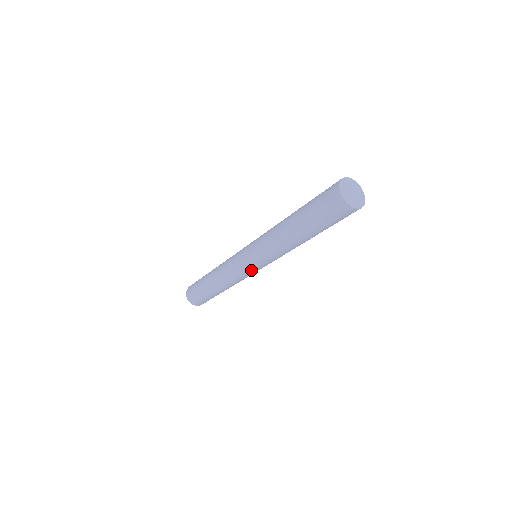
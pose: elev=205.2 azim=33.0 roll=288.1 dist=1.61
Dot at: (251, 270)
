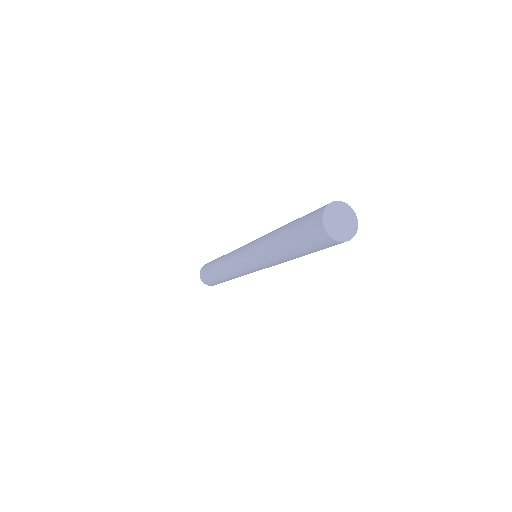
Dot at: occluded
